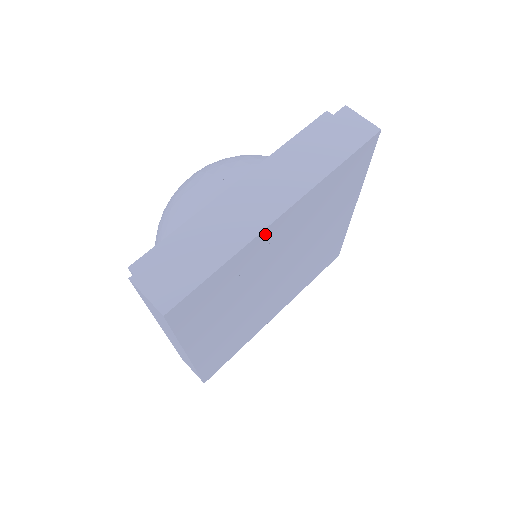
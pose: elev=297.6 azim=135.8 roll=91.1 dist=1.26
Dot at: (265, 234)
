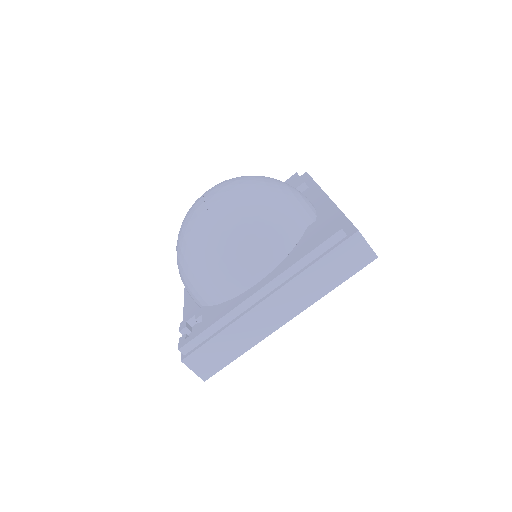
Dot at: occluded
